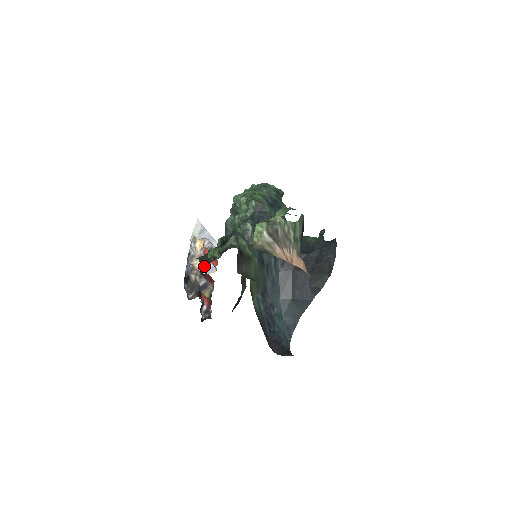
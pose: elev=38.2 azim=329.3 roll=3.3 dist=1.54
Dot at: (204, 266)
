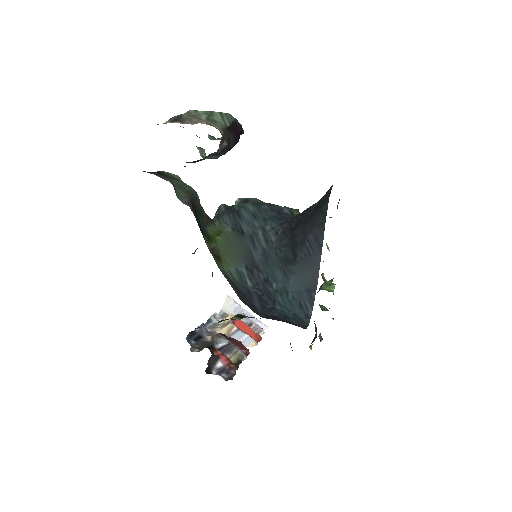
Dot at: (235, 337)
